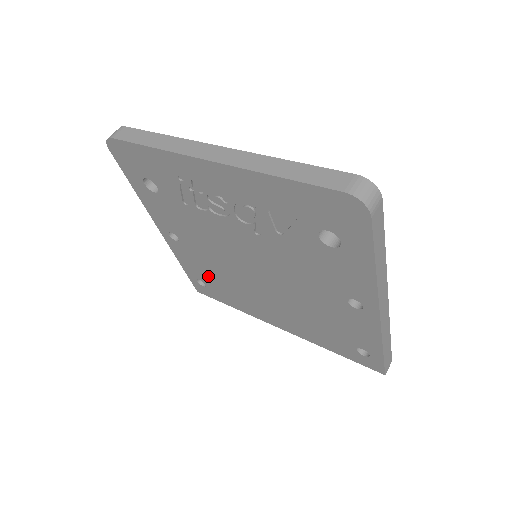
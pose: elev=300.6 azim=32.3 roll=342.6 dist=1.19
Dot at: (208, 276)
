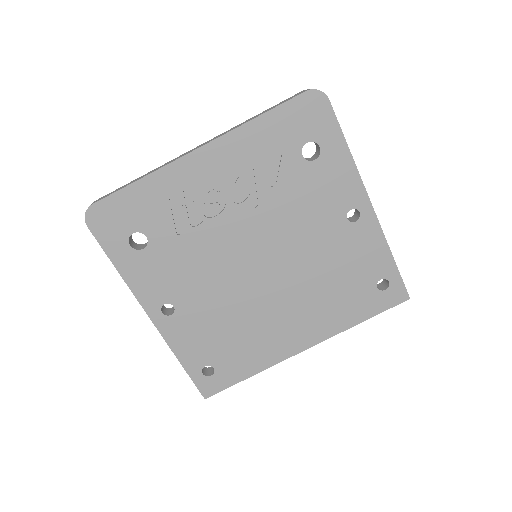
Dot at: (215, 344)
